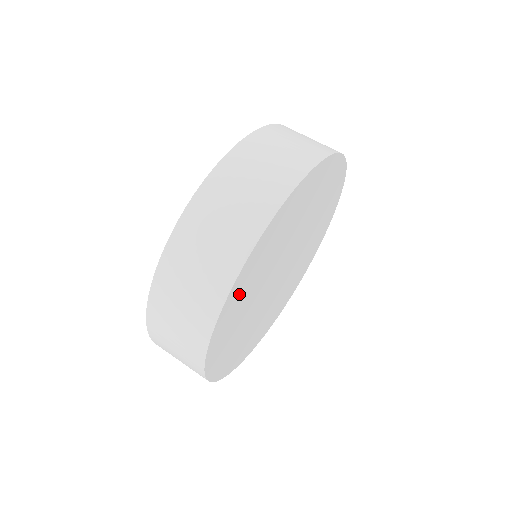
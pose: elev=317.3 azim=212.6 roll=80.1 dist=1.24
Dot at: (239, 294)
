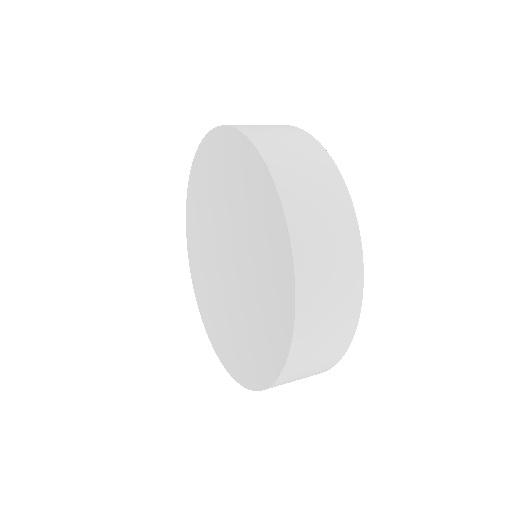
Dot at: occluded
